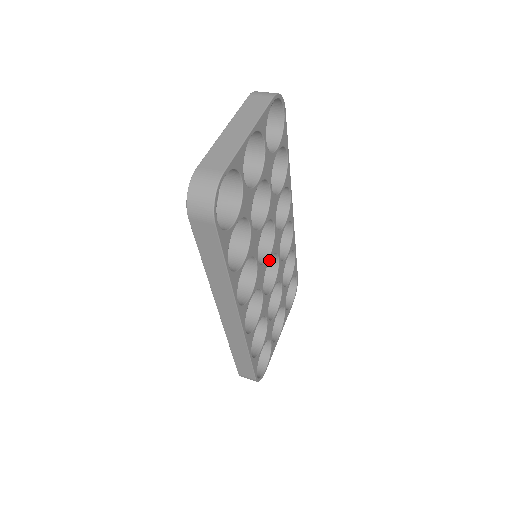
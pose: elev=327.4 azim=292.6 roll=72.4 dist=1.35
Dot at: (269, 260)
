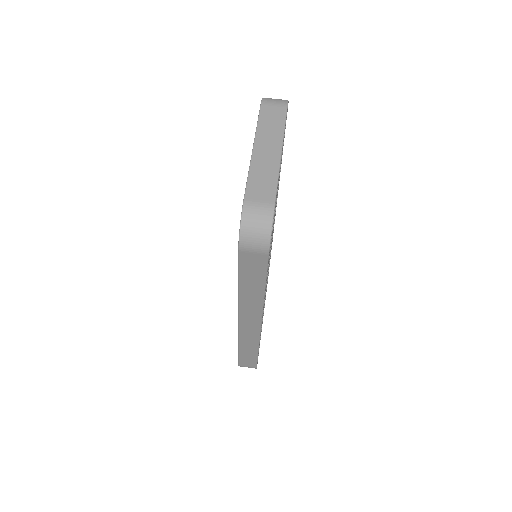
Dot at: occluded
